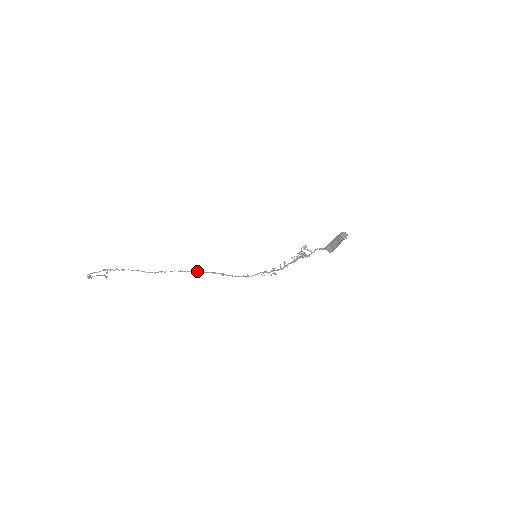
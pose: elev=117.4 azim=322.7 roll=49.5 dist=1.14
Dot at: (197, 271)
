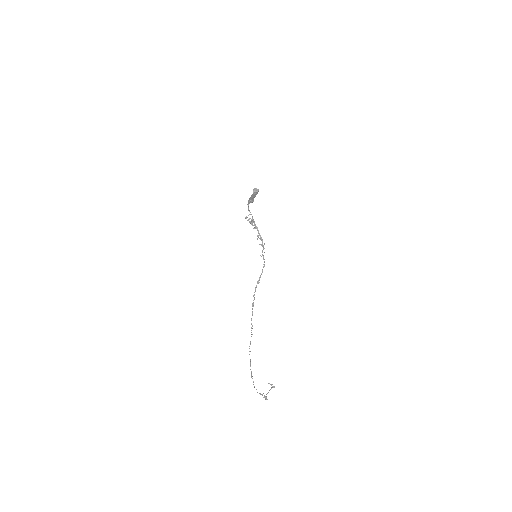
Dot at: occluded
